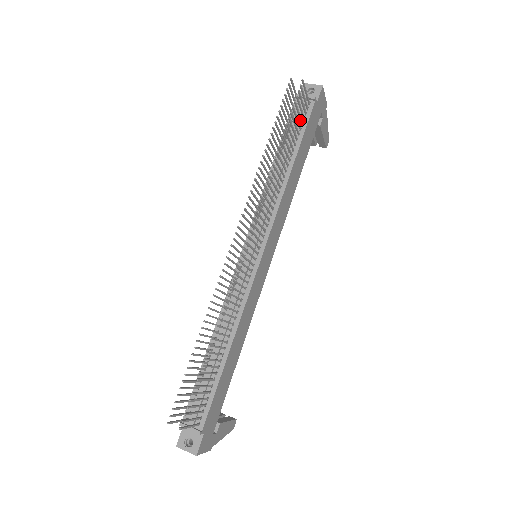
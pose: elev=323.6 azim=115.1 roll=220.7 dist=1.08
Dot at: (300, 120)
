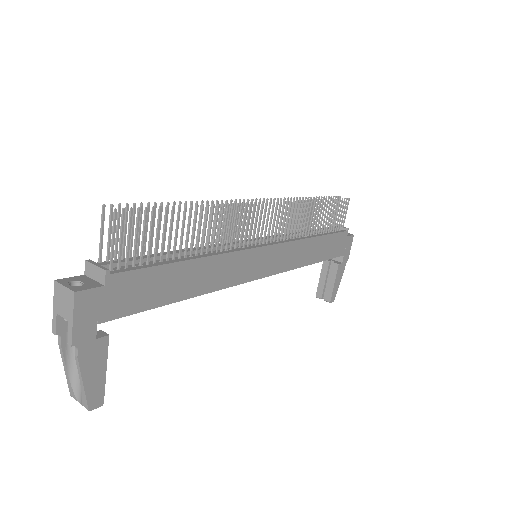
Dot at: (334, 225)
